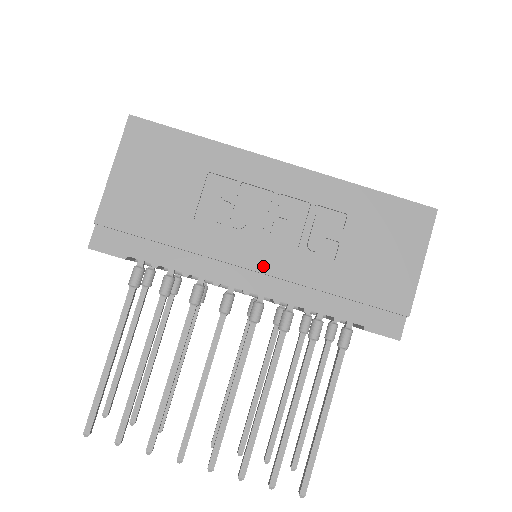
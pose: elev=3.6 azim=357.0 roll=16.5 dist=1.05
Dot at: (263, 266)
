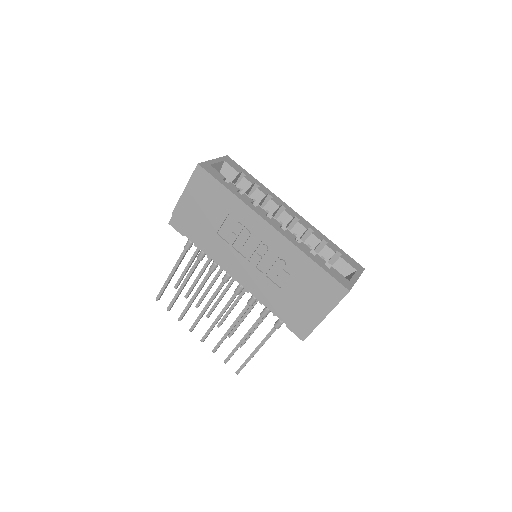
Dot at: (244, 273)
